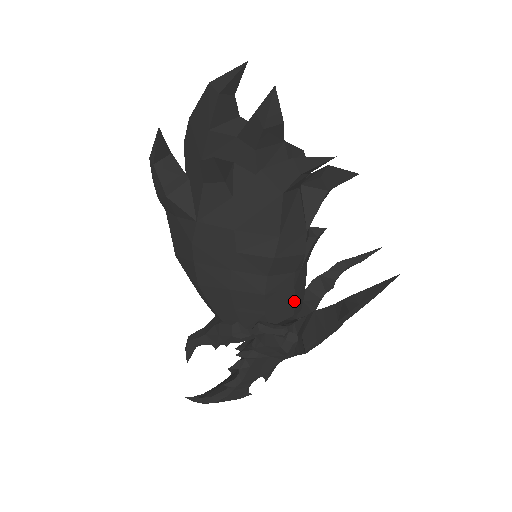
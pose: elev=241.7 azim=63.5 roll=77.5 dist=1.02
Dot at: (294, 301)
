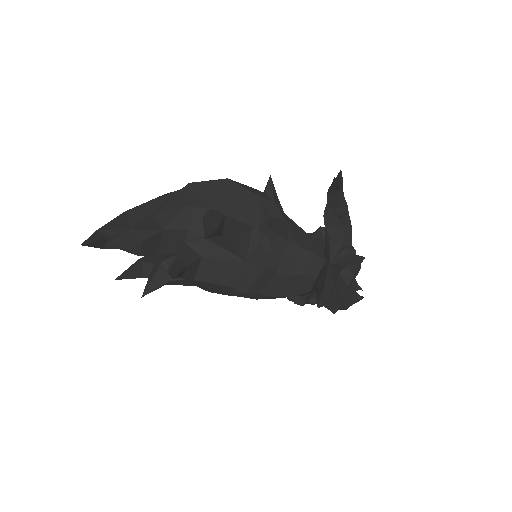
Dot at: (303, 275)
